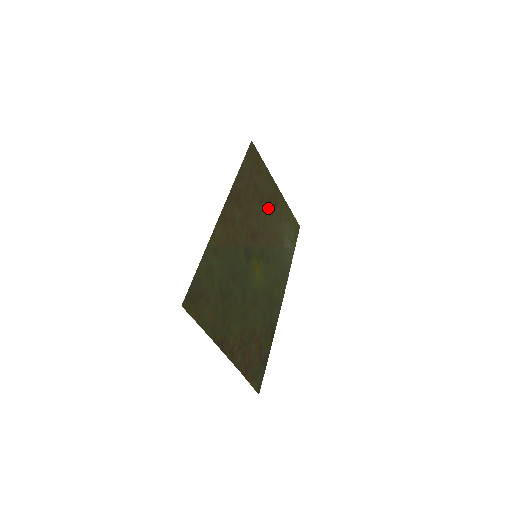
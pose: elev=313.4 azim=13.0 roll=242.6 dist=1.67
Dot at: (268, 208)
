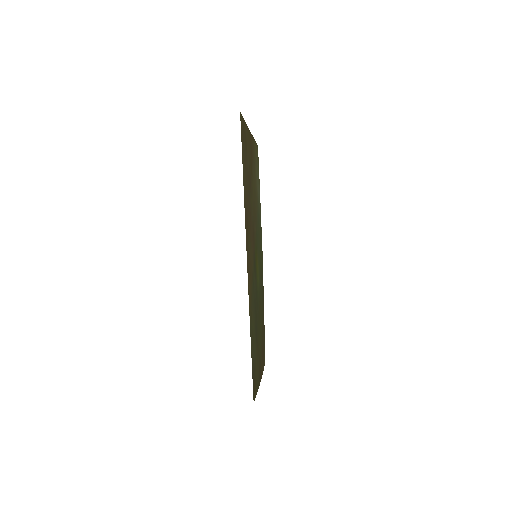
Dot at: (252, 179)
